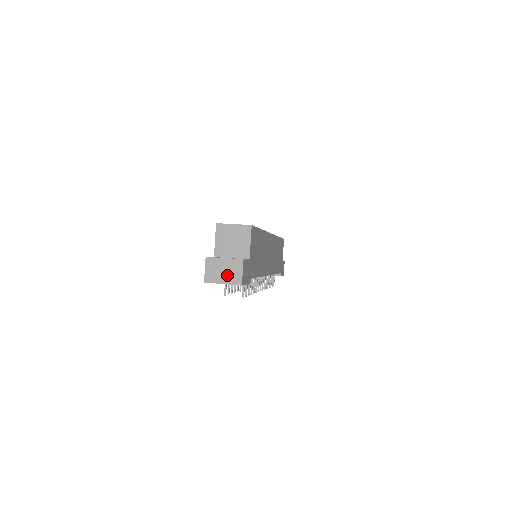
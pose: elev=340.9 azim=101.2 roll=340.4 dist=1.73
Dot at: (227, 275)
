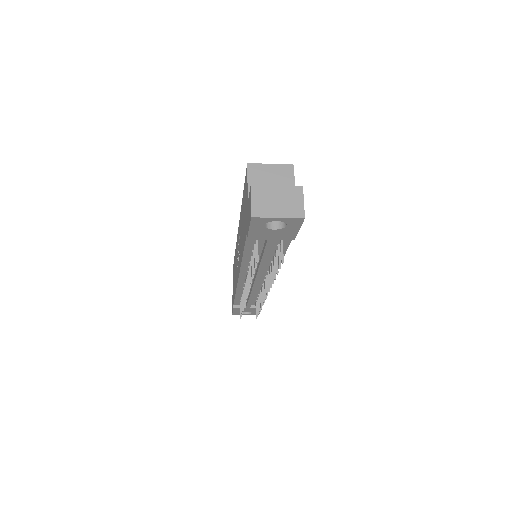
Dot at: (283, 206)
